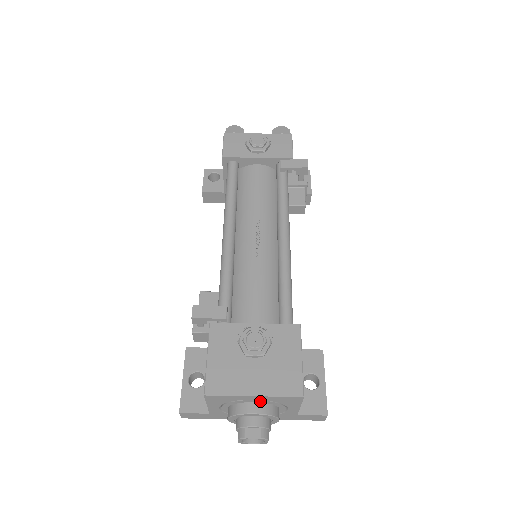
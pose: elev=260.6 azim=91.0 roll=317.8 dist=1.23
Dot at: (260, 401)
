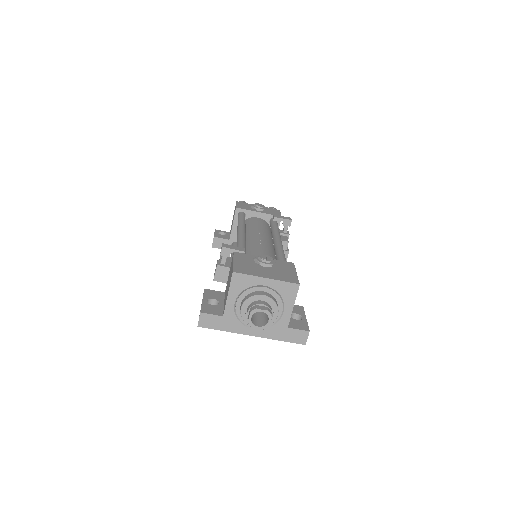
Dot at: (268, 290)
